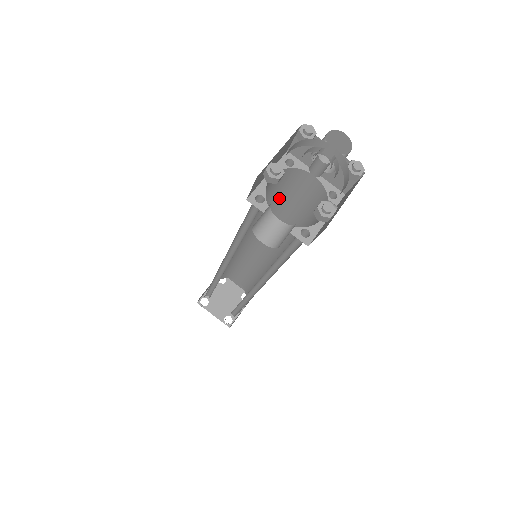
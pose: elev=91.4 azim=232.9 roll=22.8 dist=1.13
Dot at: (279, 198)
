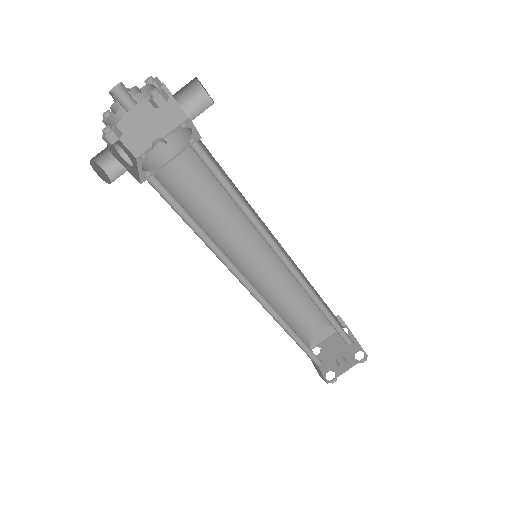
Dot at: occluded
